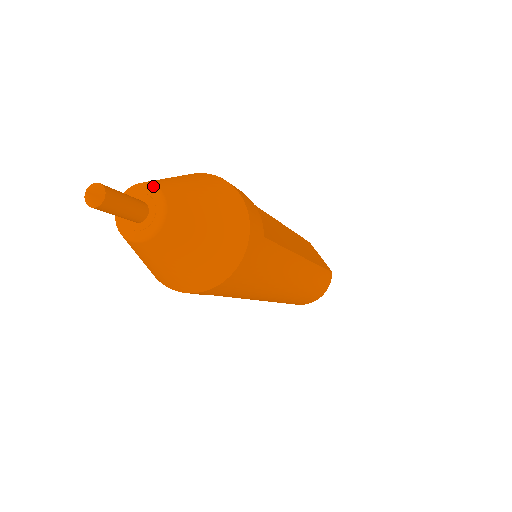
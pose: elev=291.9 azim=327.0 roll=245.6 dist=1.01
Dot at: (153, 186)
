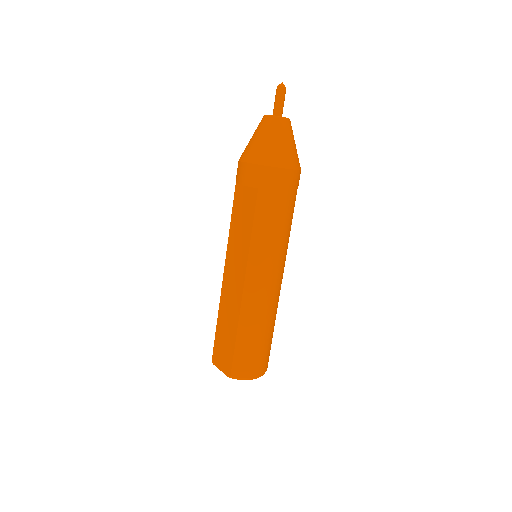
Dot at: occluded
